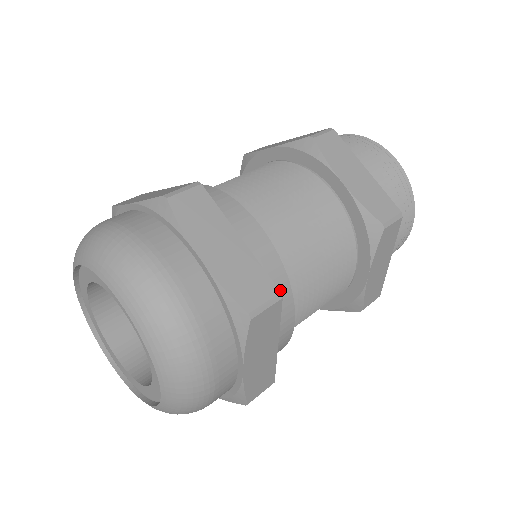
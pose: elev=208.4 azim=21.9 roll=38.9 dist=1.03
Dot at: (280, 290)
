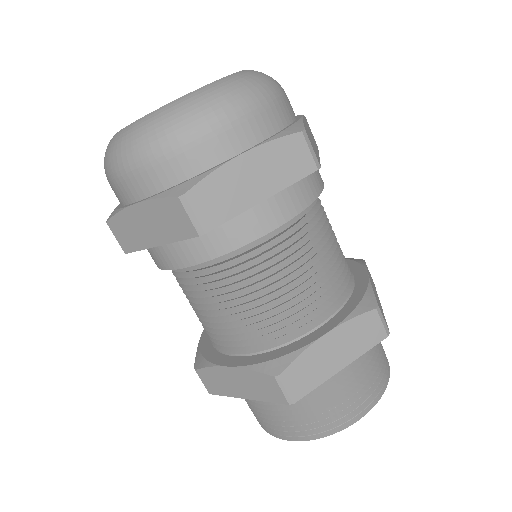
Dot at: (304, 193)
